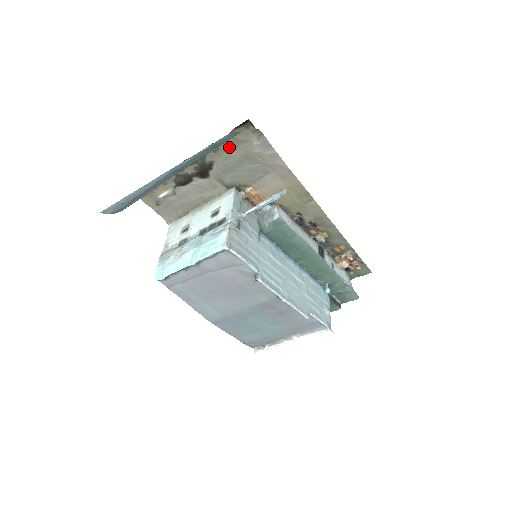
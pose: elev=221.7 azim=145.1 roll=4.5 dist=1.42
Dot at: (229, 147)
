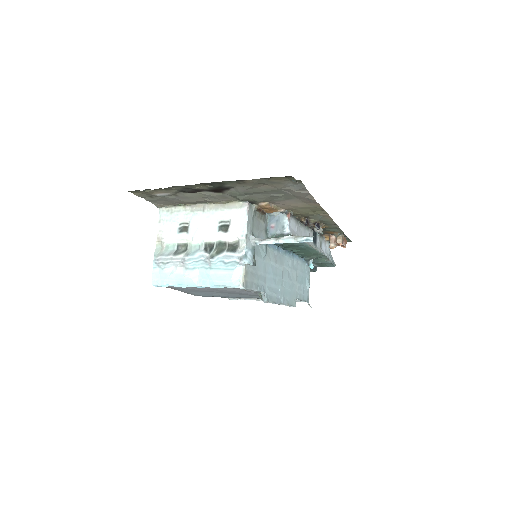
Dot at: (258, 183)
